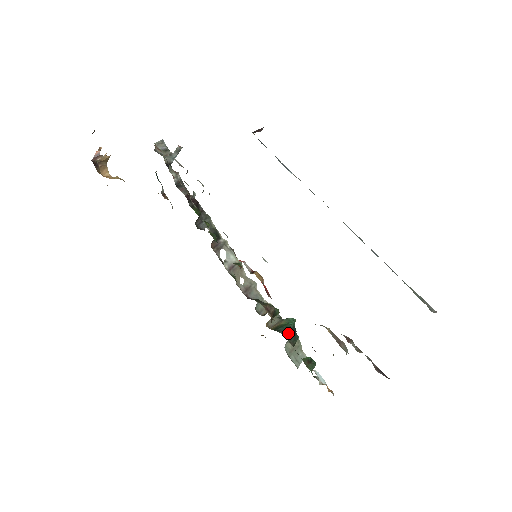
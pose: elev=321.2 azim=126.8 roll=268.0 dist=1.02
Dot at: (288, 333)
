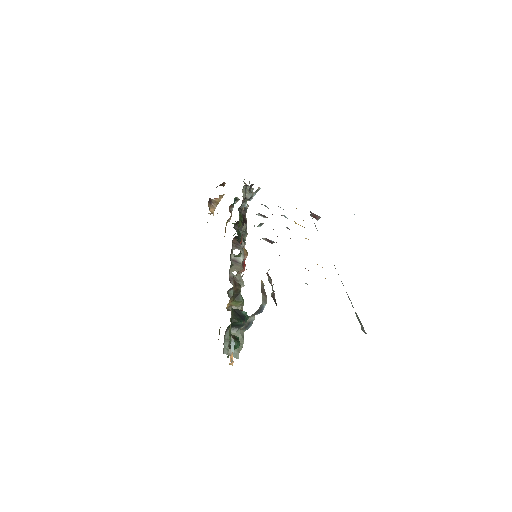
Dot at: (237, 313)
